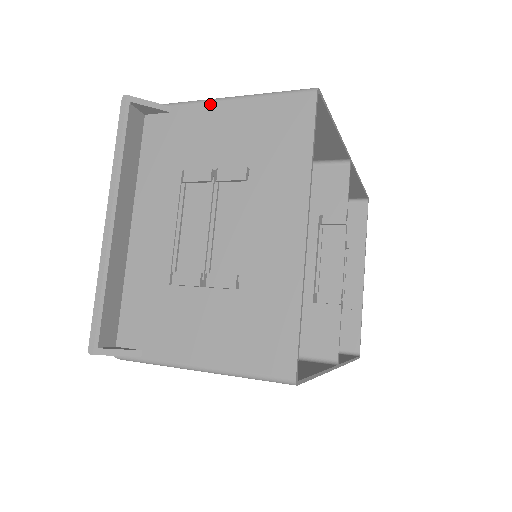
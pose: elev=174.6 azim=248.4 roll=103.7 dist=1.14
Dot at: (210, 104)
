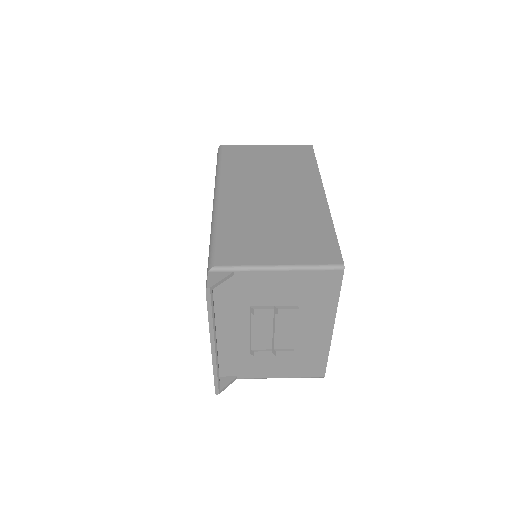
Dot at: (267, 272)
